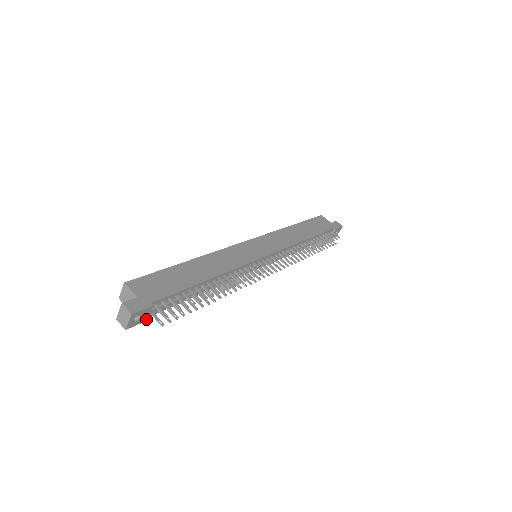
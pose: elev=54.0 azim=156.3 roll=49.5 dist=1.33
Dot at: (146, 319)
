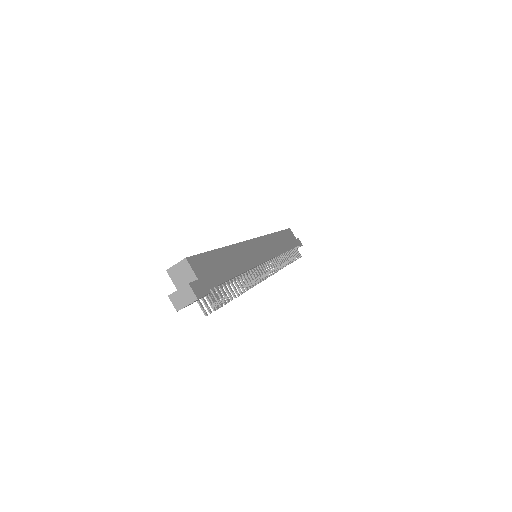
Dot at: (192, 303)
